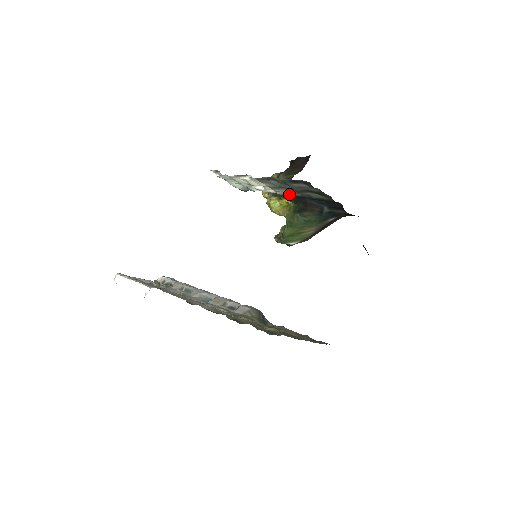
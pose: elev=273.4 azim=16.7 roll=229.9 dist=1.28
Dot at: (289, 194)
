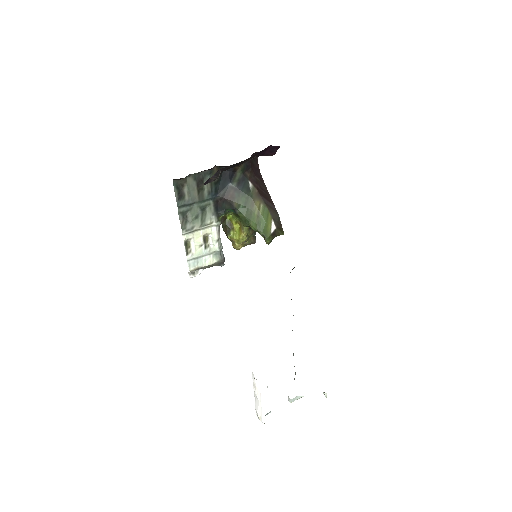
Dot at: (213, 213)
